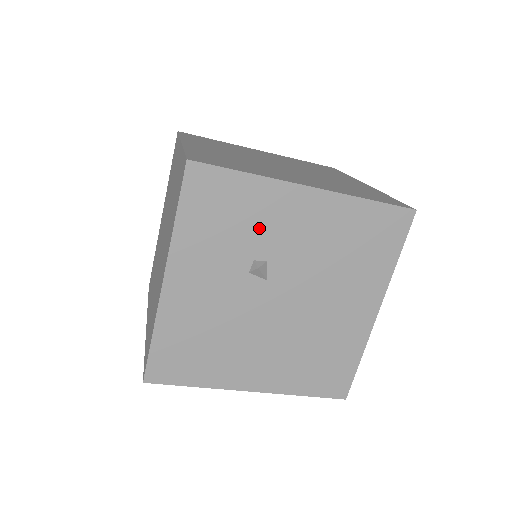
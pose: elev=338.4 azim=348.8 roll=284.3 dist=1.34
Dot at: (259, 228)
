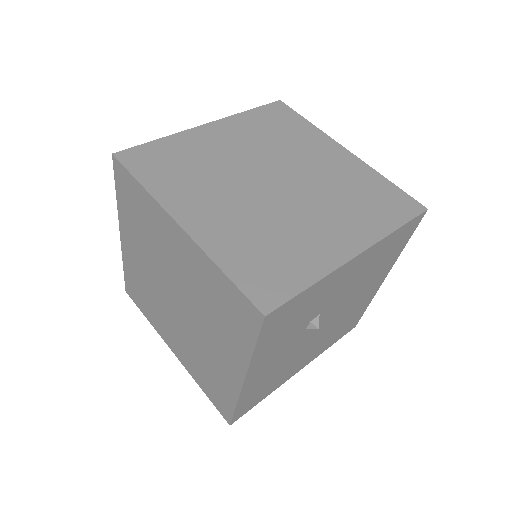
Dot at: (316, 304)
